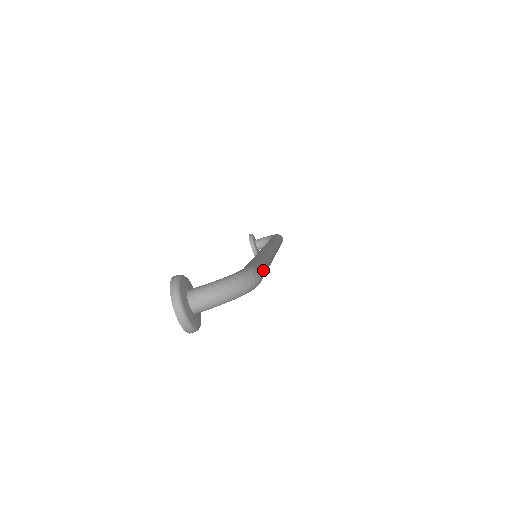
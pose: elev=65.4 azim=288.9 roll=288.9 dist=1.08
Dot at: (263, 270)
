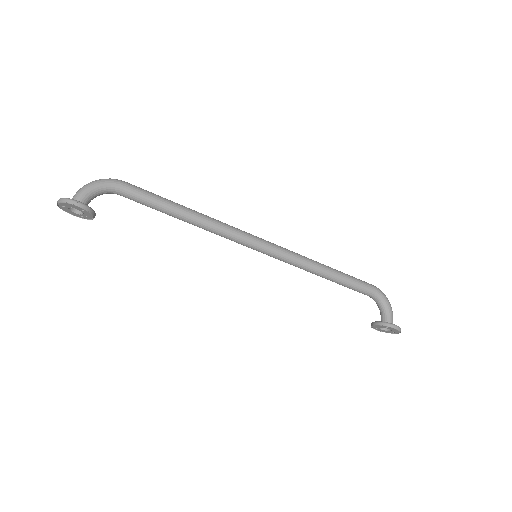
Dot at: (139, 188)
